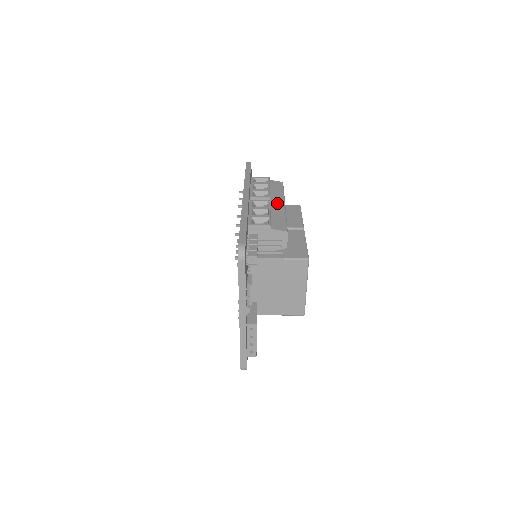
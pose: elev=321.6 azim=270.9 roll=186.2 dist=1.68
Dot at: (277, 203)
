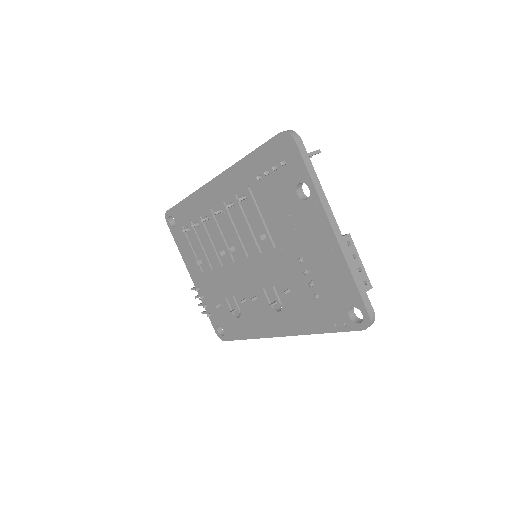
Dot at: occluded
